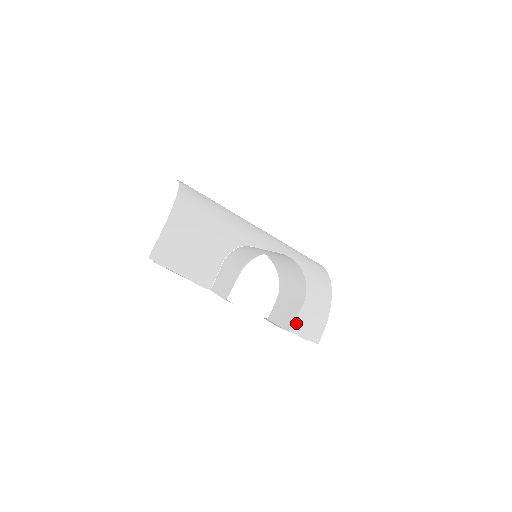
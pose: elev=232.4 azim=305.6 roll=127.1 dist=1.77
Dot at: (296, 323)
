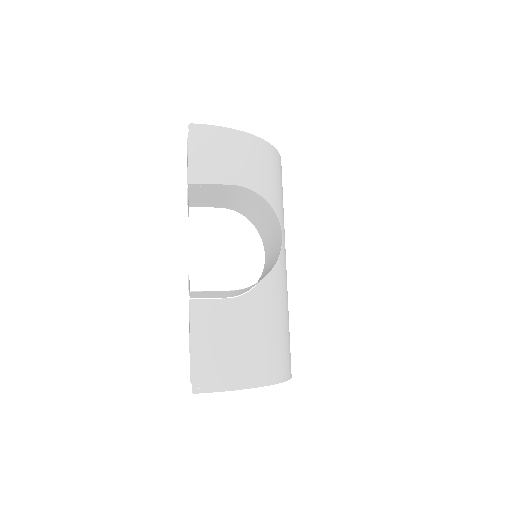
Dot at: (205, 342)
